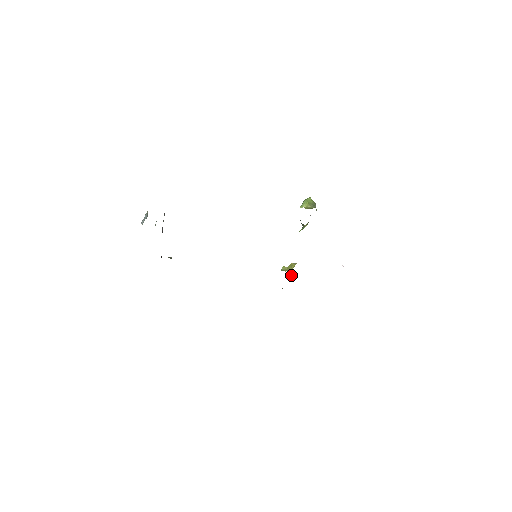
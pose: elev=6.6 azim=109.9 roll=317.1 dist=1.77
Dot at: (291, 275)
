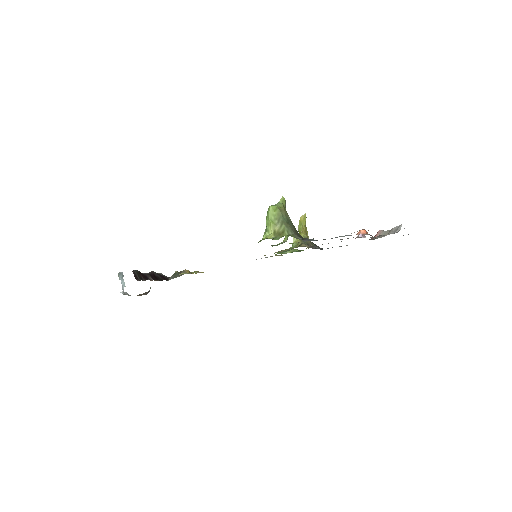
Dot at: occluded
